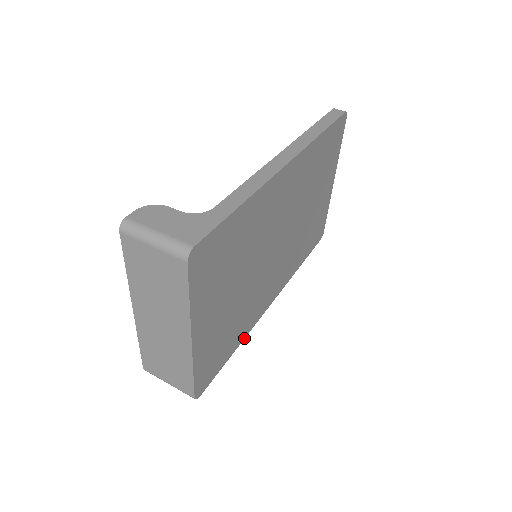
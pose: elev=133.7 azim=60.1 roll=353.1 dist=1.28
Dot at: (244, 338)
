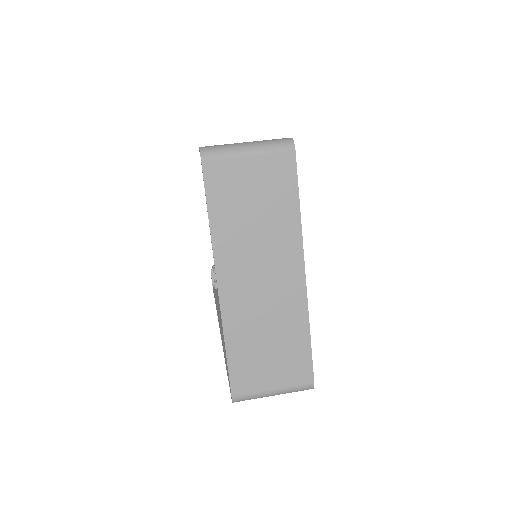
Dot at: occluded
